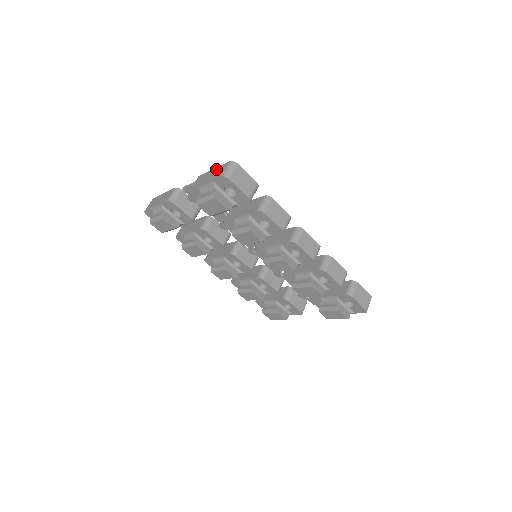
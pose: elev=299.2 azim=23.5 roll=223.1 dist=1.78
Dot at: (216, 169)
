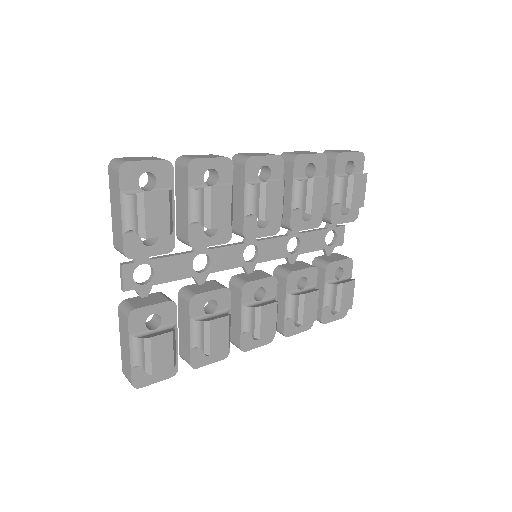
Dot at: (111, 196)
